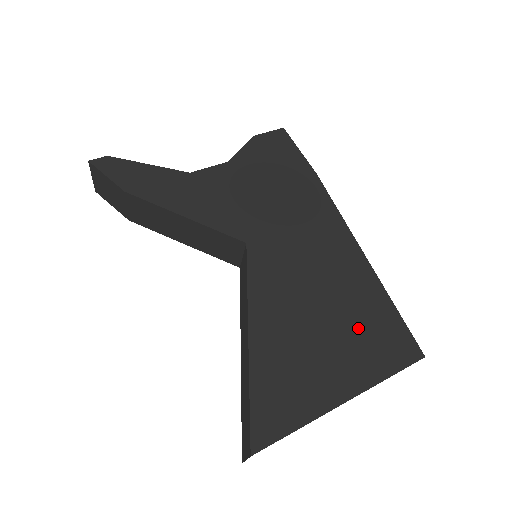
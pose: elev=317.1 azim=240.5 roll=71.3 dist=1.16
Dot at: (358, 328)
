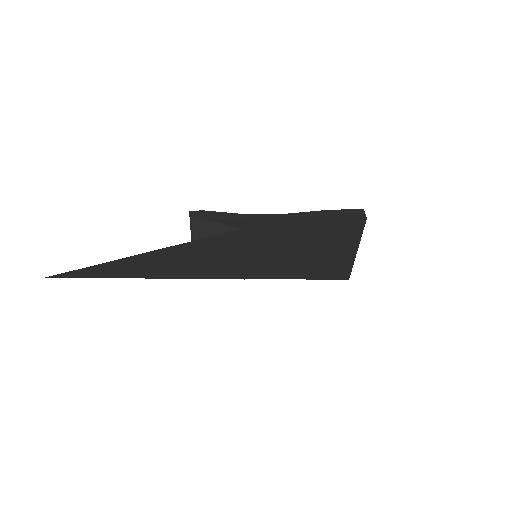
Dot at: (282, 258)
